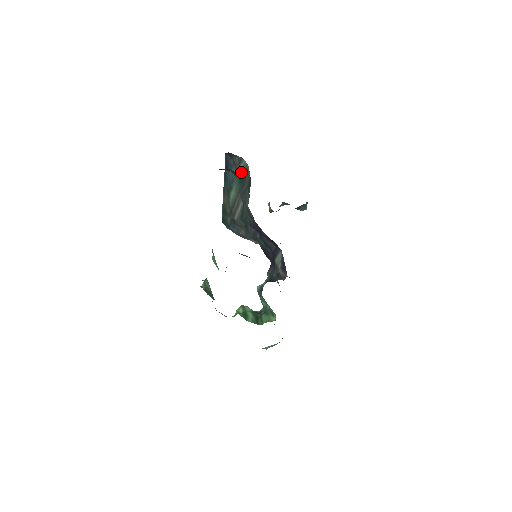
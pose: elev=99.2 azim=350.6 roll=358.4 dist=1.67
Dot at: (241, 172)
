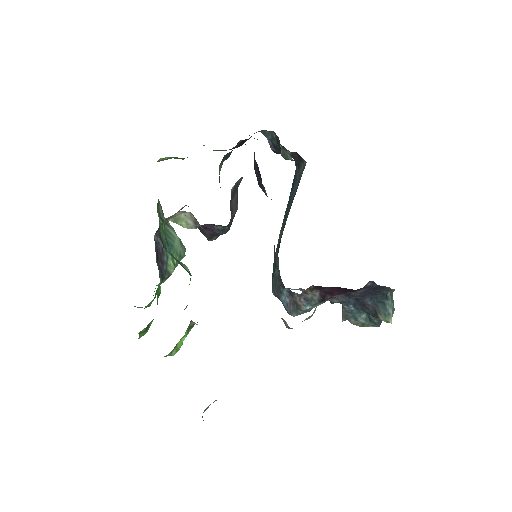
Dot at: occluded
